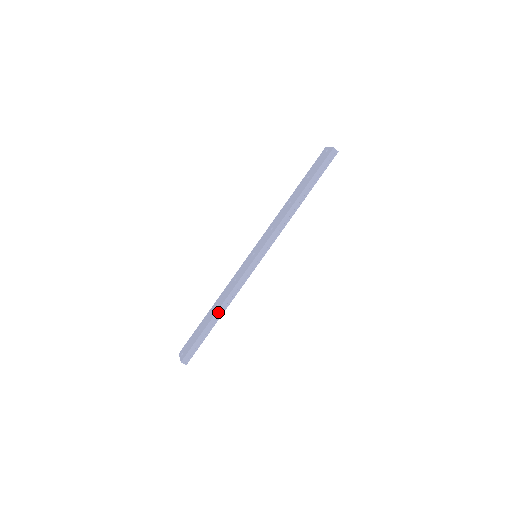
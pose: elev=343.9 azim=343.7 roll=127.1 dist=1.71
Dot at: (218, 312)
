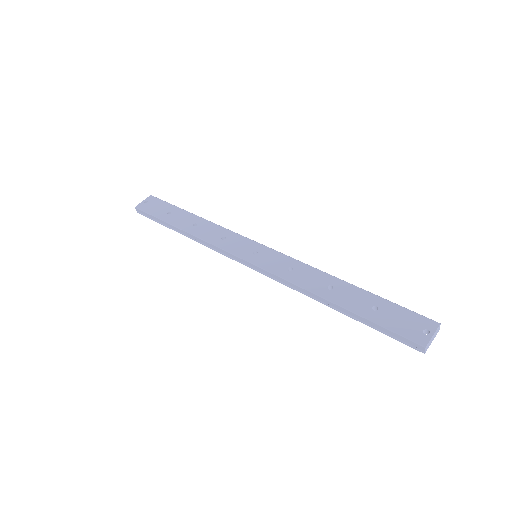
Dot at: (184, 232)
